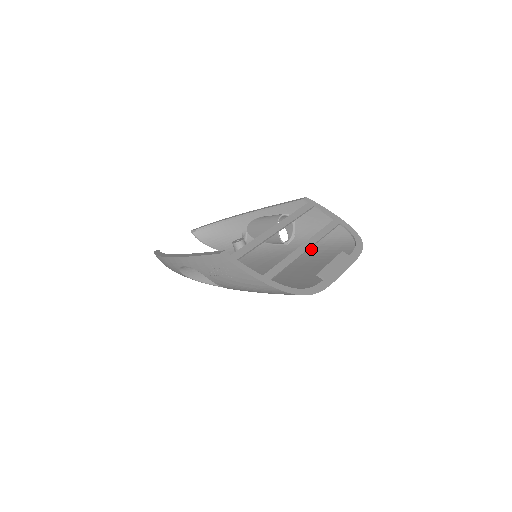
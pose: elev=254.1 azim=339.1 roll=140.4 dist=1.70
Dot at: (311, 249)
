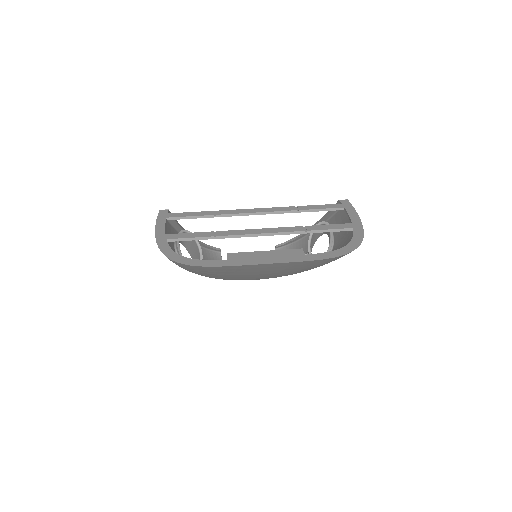
Dot at: occluded
